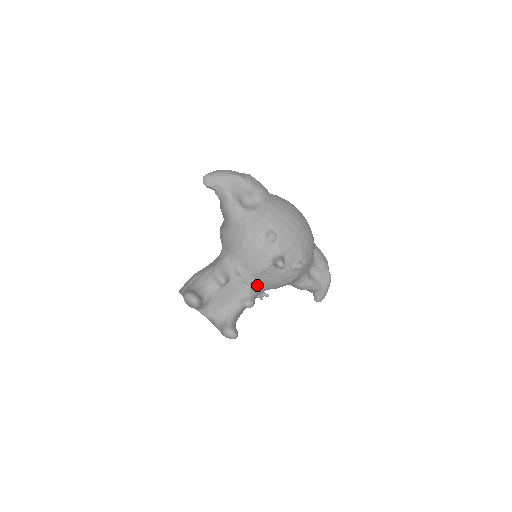
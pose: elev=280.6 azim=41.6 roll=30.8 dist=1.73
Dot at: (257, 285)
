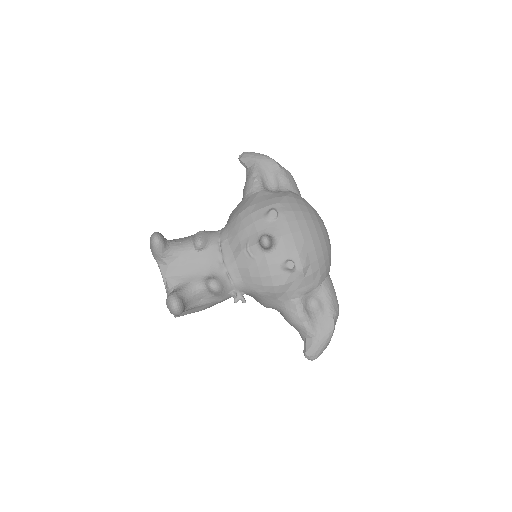
Dot at: (235, 271)
